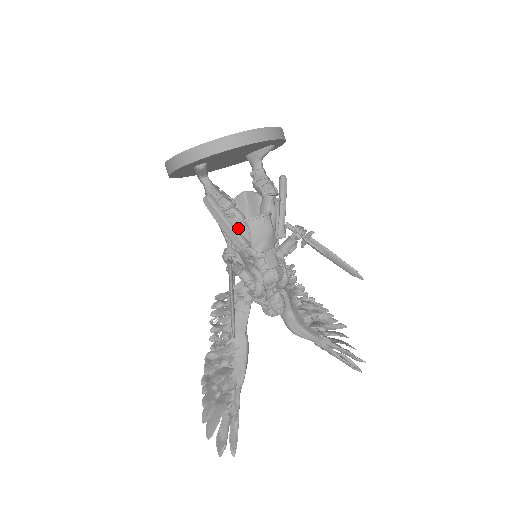
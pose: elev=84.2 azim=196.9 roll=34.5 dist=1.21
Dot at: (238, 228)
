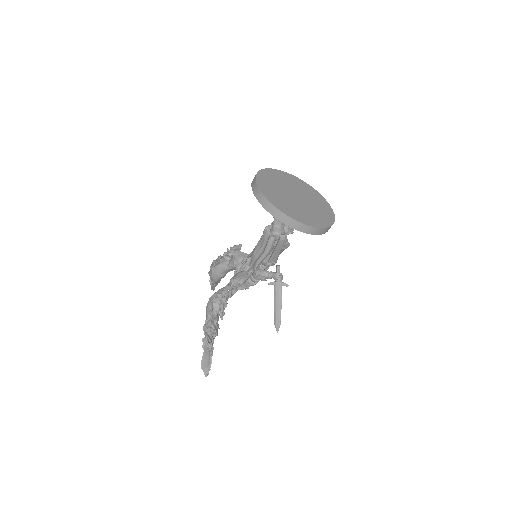
Dot at: occluded
